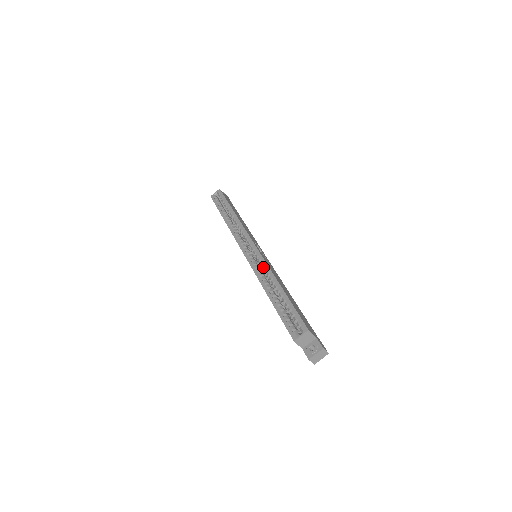
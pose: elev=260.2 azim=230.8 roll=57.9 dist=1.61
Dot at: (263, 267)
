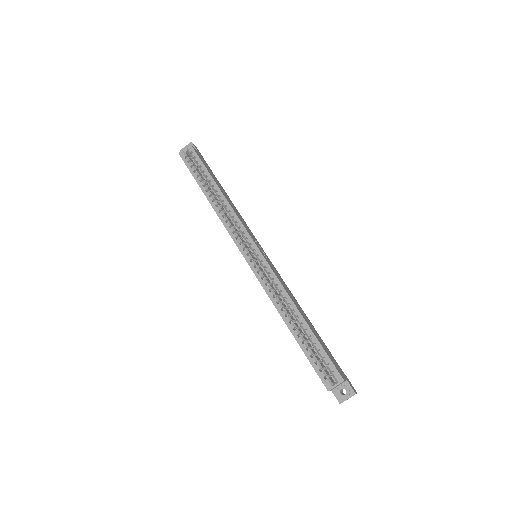
Dot at: (275, 285)
